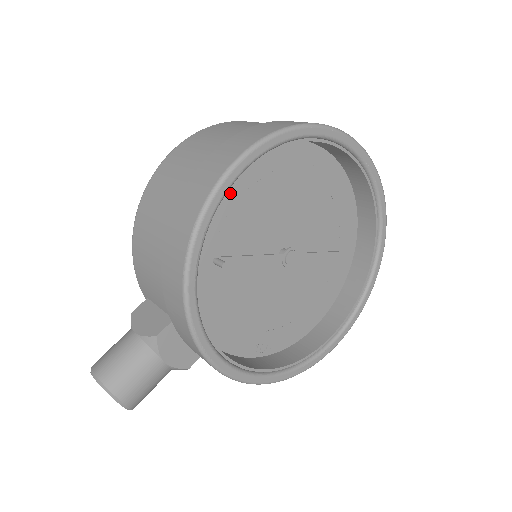
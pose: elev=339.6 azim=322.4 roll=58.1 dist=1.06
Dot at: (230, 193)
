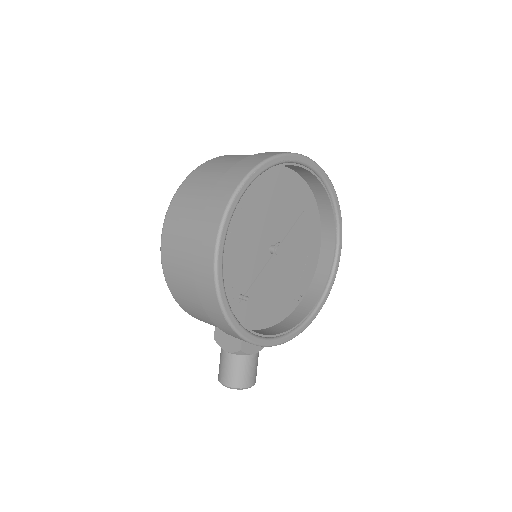
Dot at: occluded
